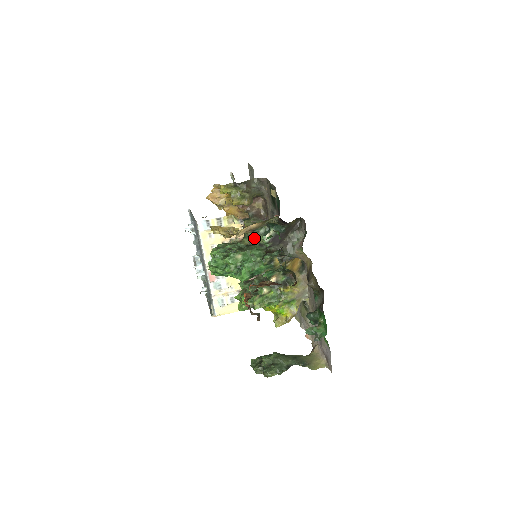
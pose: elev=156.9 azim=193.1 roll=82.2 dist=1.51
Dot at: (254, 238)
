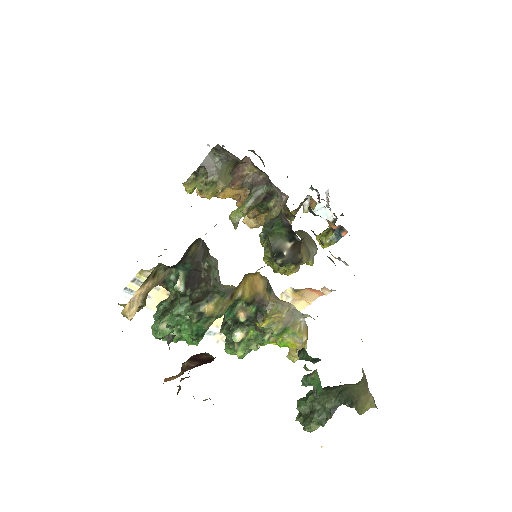
Dot at: (173, 289)
